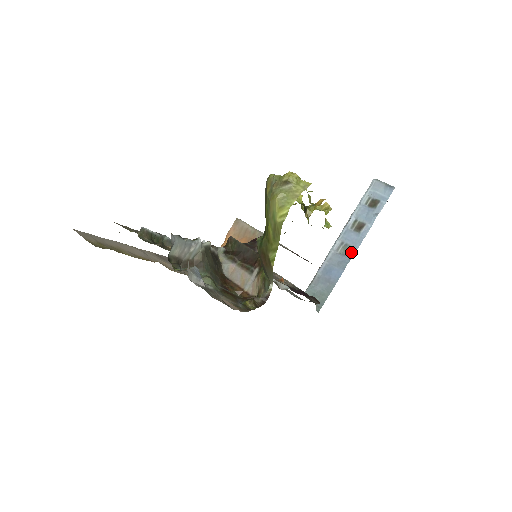
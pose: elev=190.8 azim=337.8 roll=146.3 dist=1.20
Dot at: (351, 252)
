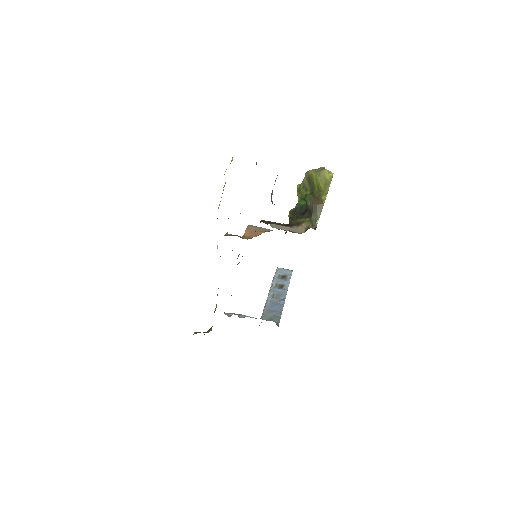
Dot at: (283, 297)
